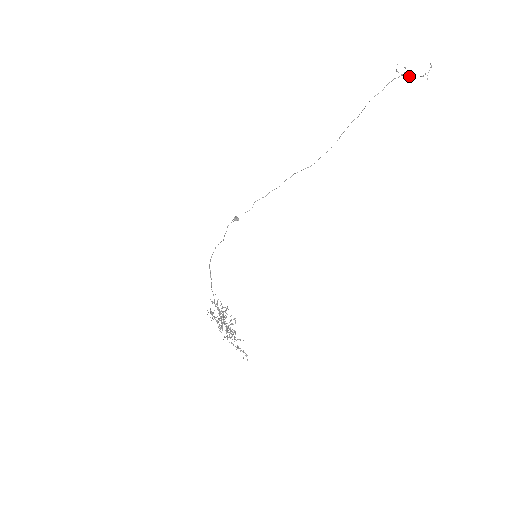
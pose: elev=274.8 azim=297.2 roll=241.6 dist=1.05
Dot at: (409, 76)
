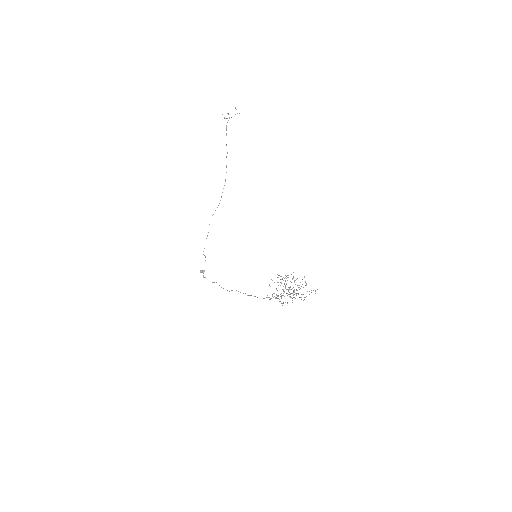
Dot at: occluded
